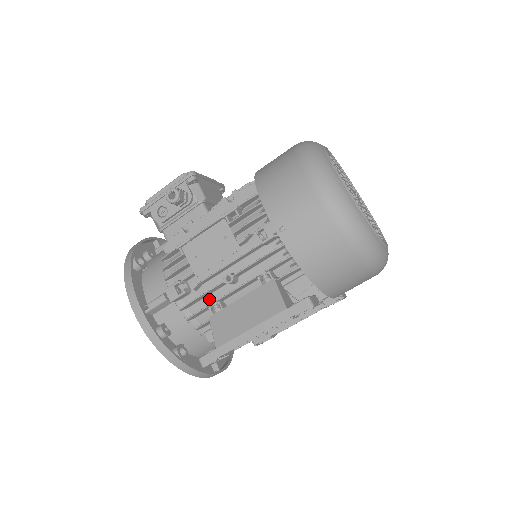
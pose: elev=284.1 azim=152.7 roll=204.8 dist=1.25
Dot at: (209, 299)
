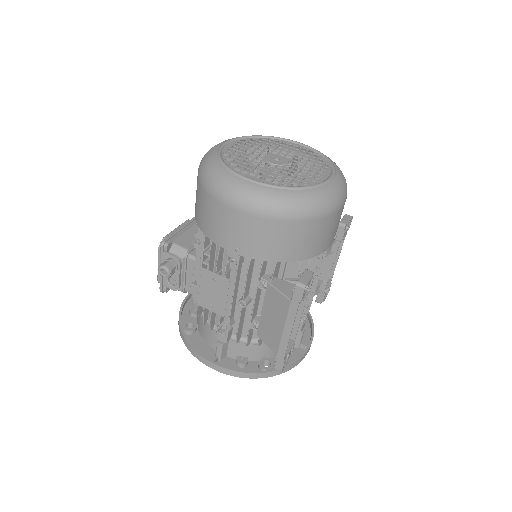
Dot at: (247, 321)
